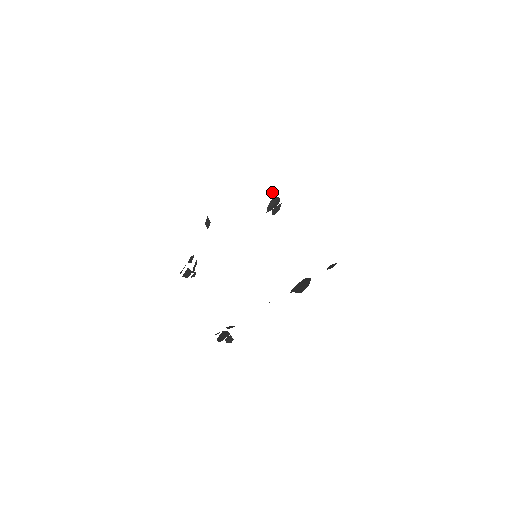
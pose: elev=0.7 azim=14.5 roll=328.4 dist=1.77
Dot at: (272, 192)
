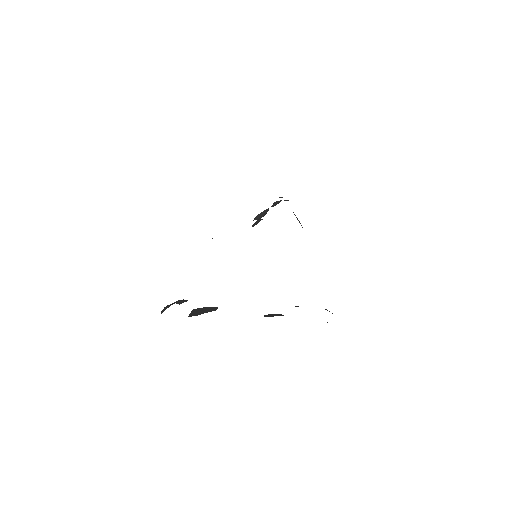
Dot at: occluded
